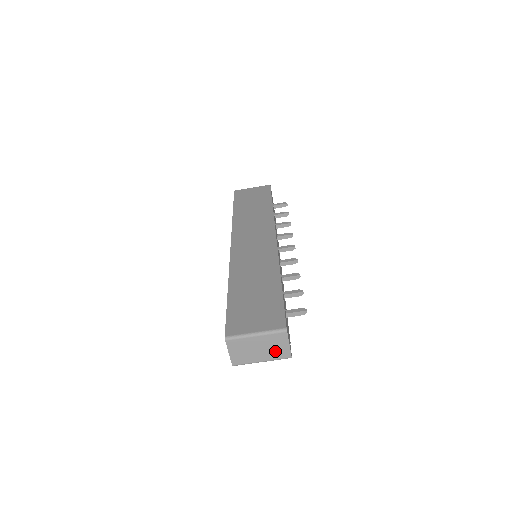
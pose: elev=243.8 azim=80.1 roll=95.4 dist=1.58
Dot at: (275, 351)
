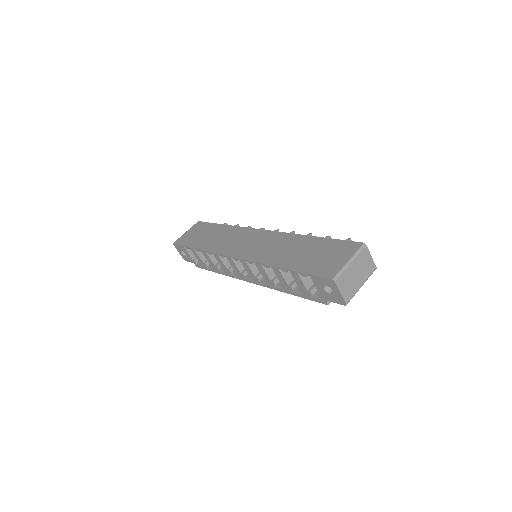
Dot at: (366, 269)
